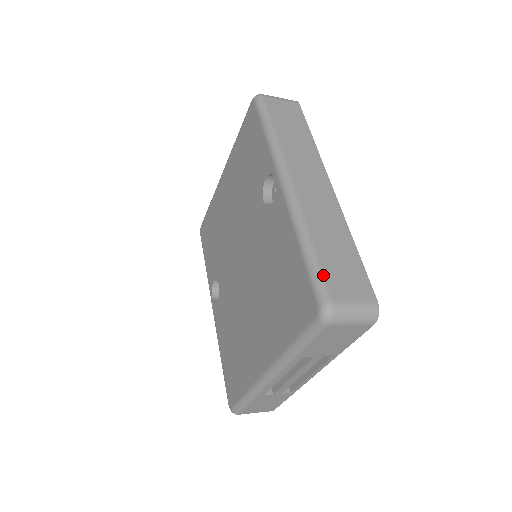
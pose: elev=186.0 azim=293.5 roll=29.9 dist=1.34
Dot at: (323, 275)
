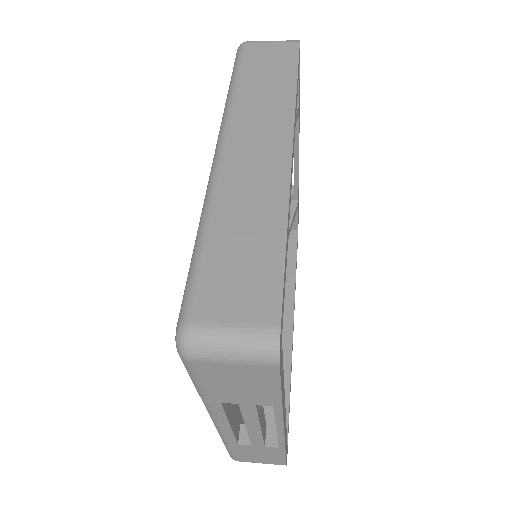
Dot at: (197, 280)
